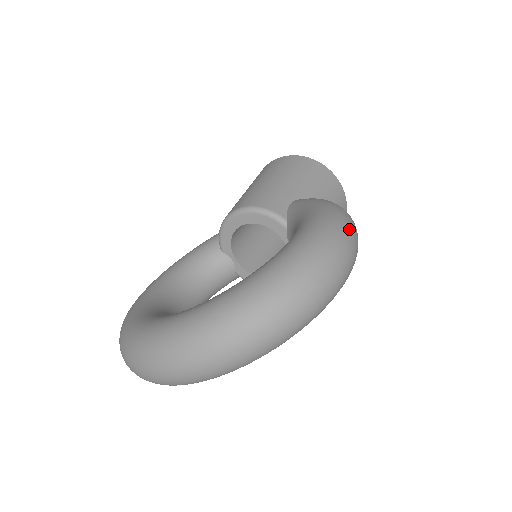
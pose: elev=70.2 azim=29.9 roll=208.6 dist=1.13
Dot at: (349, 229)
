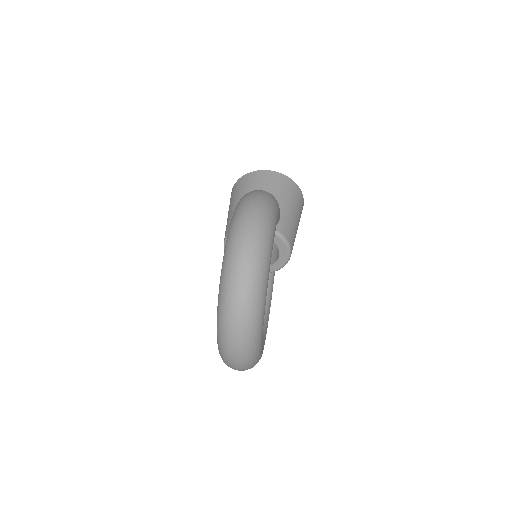
Dot at: (249, 202)
